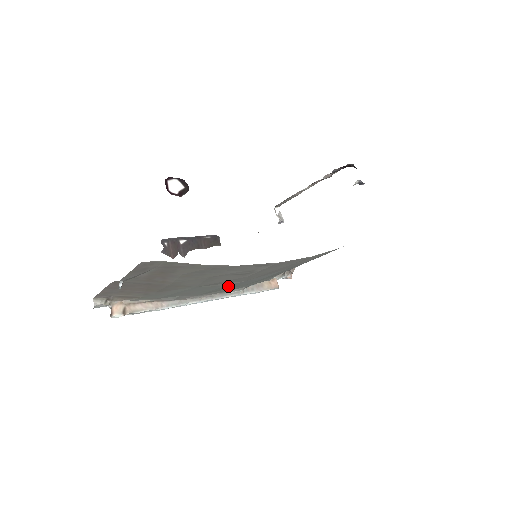
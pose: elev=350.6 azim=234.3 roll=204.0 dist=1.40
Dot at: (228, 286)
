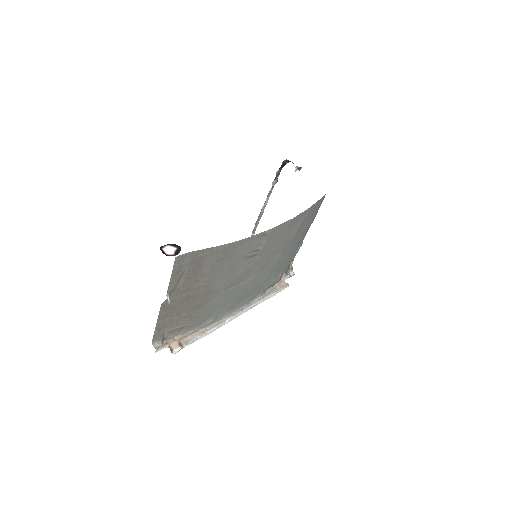
Dot at: (248, 287)
